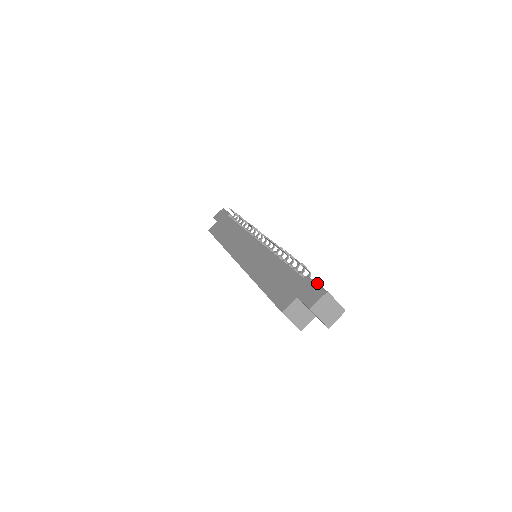
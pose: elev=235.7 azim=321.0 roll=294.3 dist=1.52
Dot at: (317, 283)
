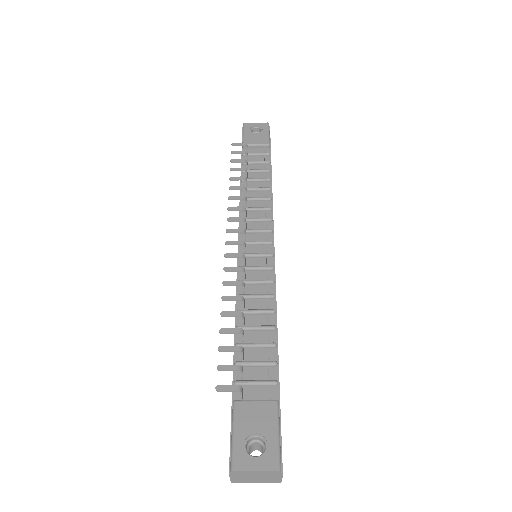
Dot at: (232, 432)
